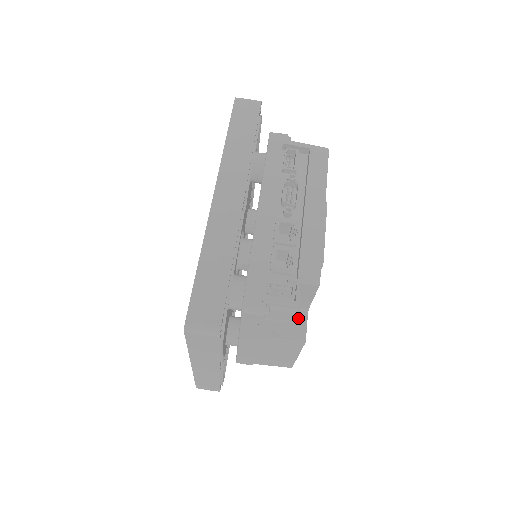
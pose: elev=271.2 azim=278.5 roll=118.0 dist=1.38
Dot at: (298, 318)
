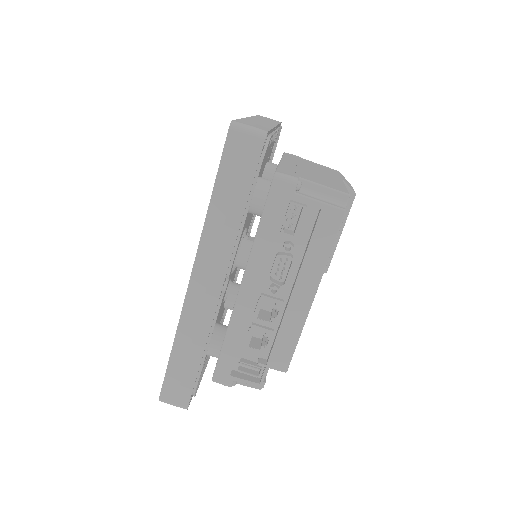
Dot at: occluded
